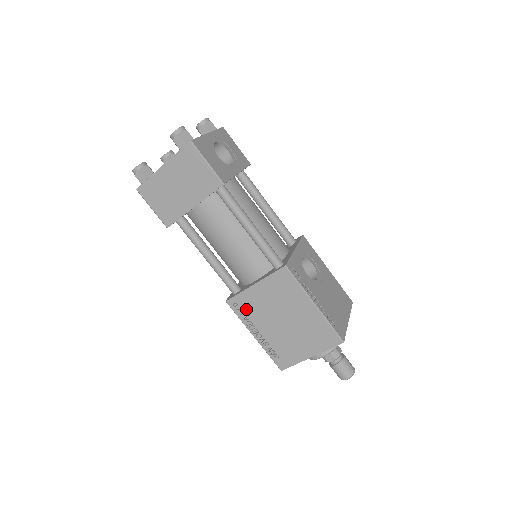
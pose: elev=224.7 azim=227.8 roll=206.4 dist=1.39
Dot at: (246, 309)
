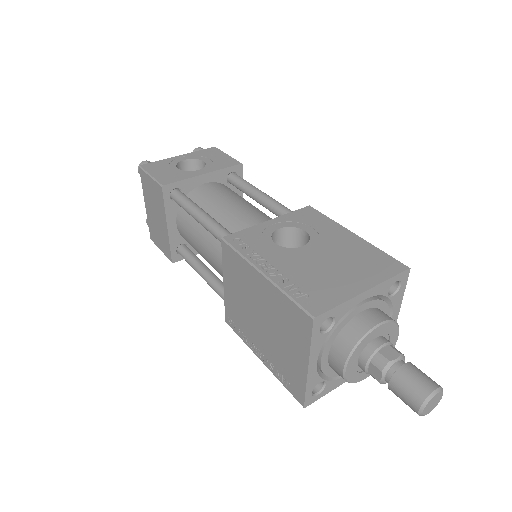
Dot at: (237, 322)
